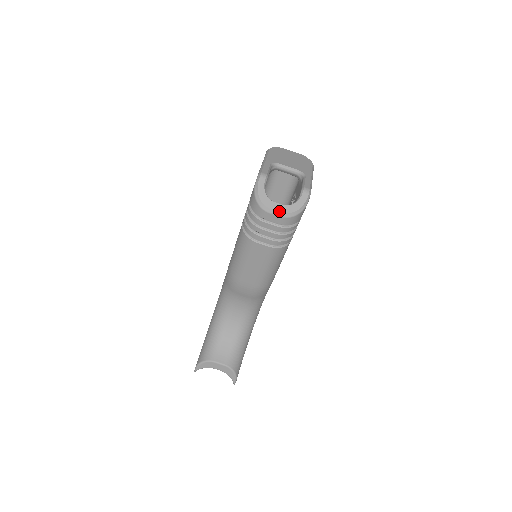
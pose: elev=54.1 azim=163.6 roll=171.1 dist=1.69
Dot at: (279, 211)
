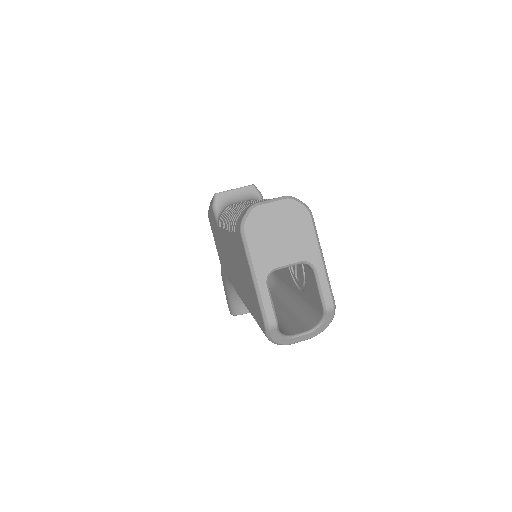
Dot at: occluded
